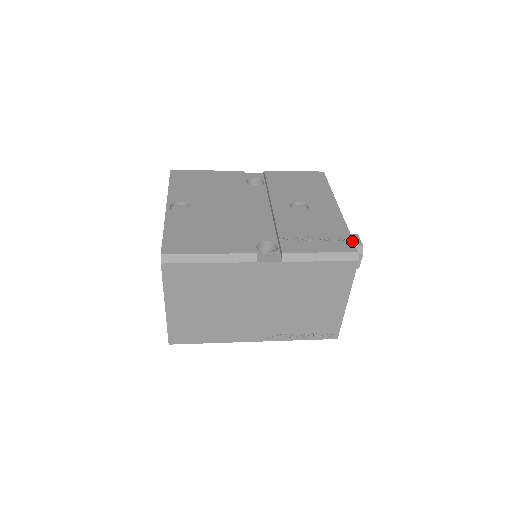
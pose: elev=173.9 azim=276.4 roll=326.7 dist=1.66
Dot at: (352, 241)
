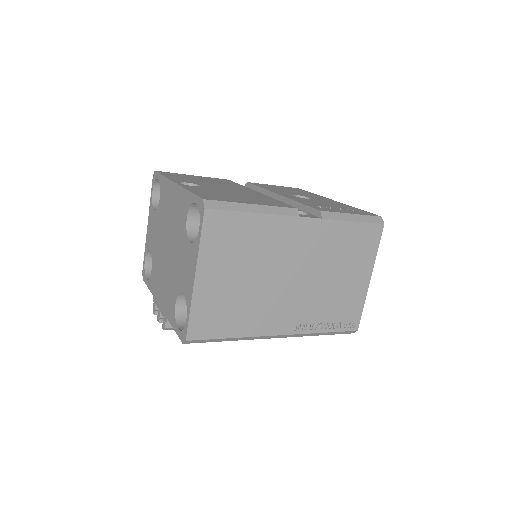
Dot at: (369, 212)
